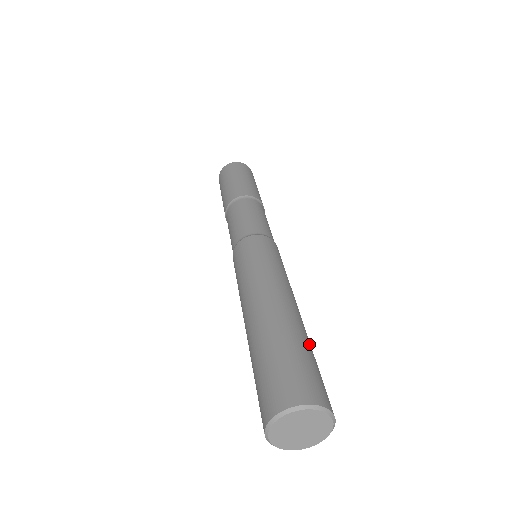
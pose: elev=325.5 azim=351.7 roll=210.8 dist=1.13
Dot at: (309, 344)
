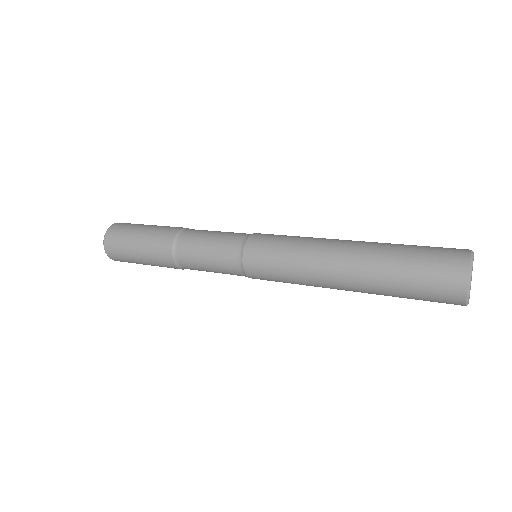
Dot at: occluded
